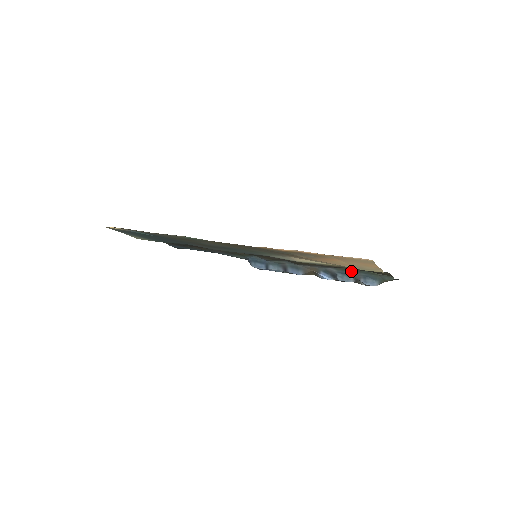
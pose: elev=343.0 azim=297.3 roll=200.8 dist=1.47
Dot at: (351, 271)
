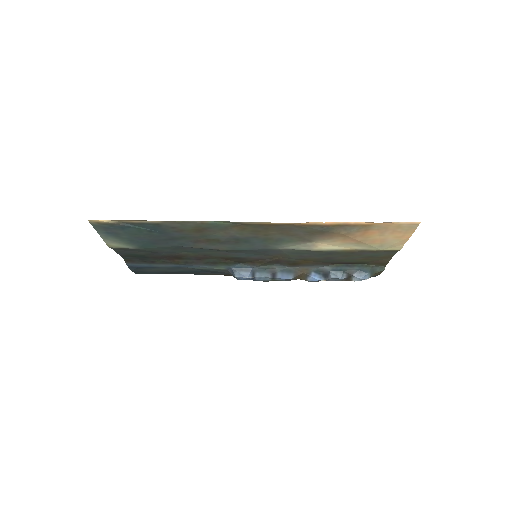
Dot at: (345, 266)
